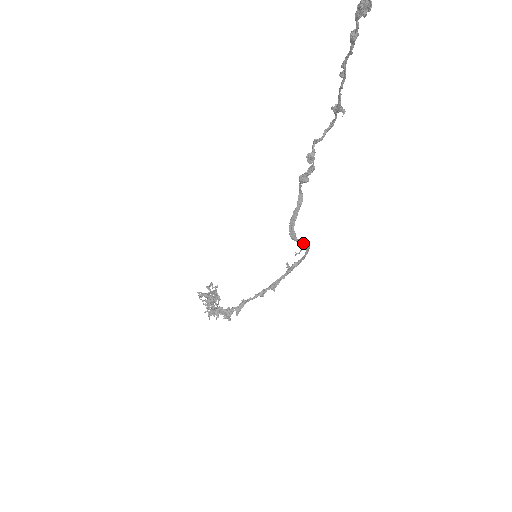
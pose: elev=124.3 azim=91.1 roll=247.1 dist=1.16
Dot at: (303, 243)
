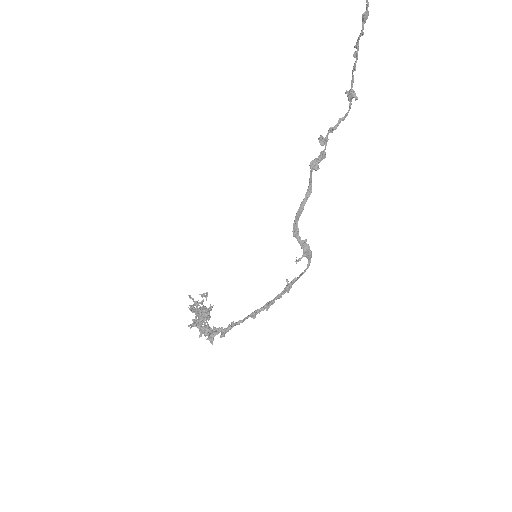
Dot at: (305, 246)
